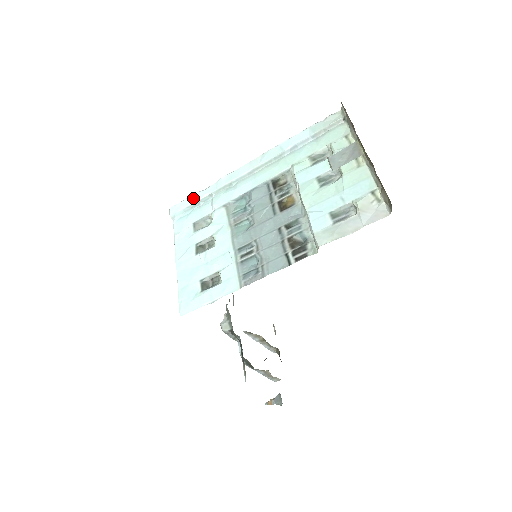
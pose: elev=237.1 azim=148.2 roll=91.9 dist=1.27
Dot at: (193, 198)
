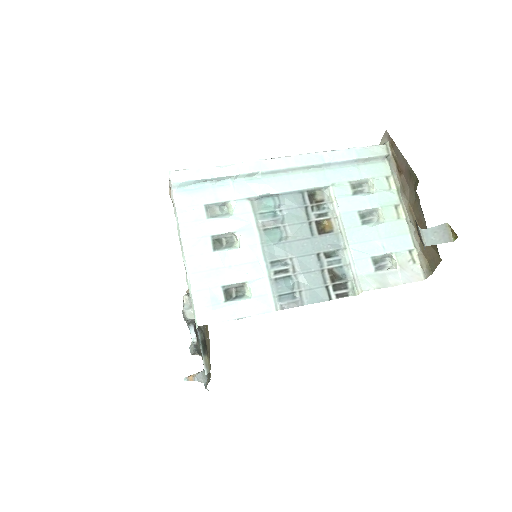
Dot at: (207, 172)
